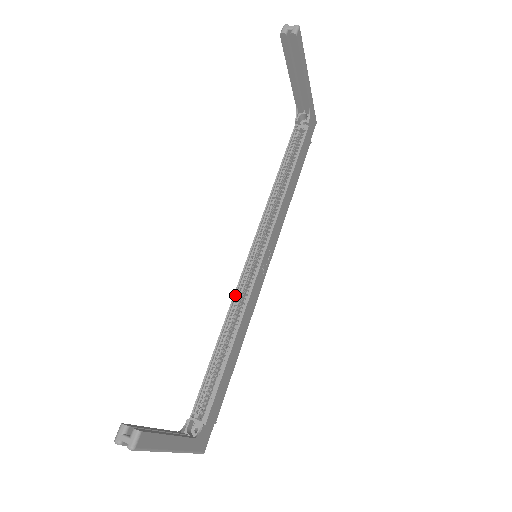
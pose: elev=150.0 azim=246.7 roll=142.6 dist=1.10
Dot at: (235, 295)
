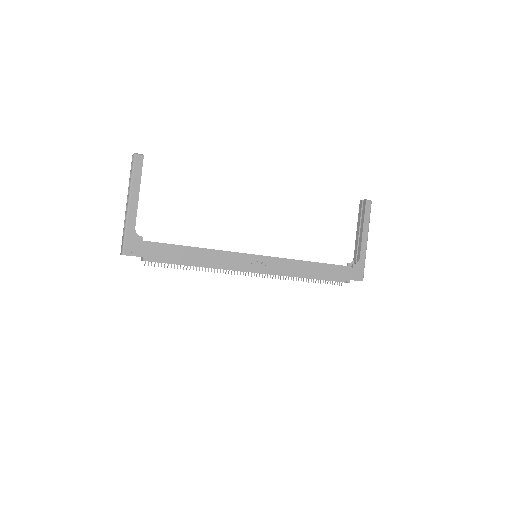
Dot at: occluded
